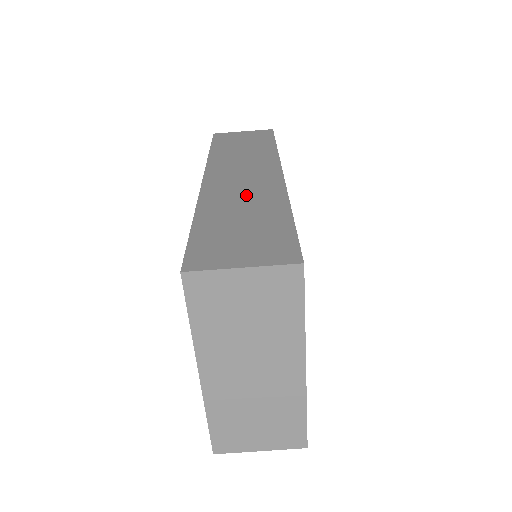
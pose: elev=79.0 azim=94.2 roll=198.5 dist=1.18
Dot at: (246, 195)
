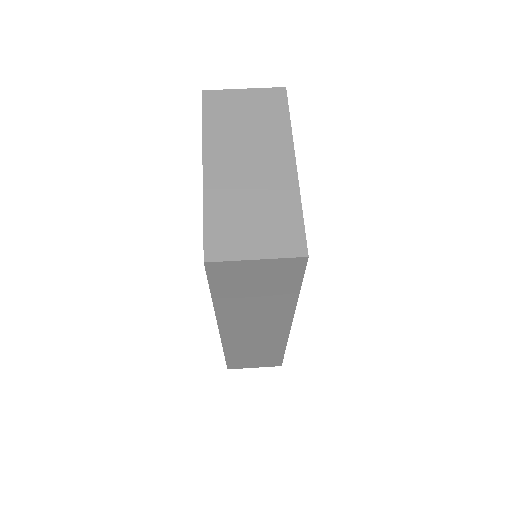
Dot at: occluded
